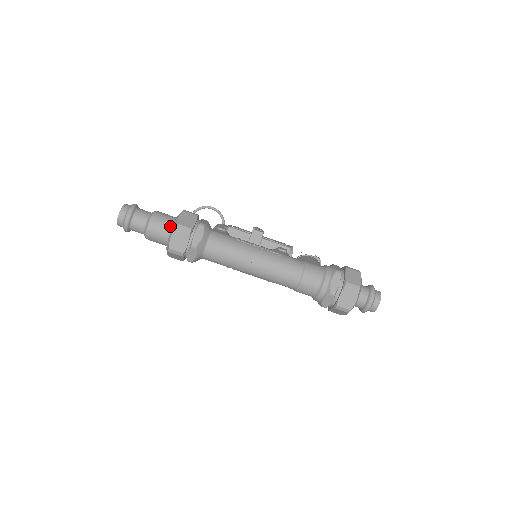
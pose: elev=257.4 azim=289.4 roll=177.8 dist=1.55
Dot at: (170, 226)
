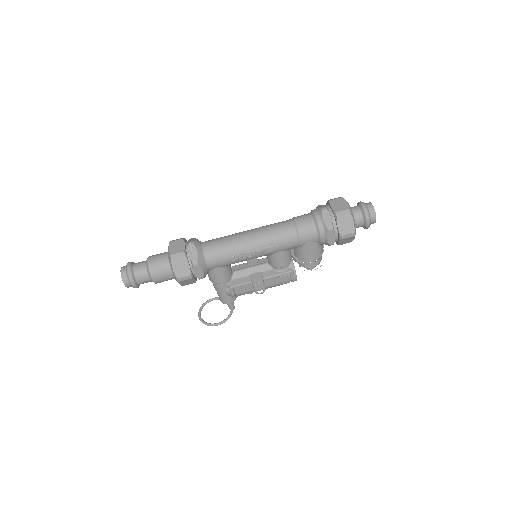
Dot at: (167, 252)
